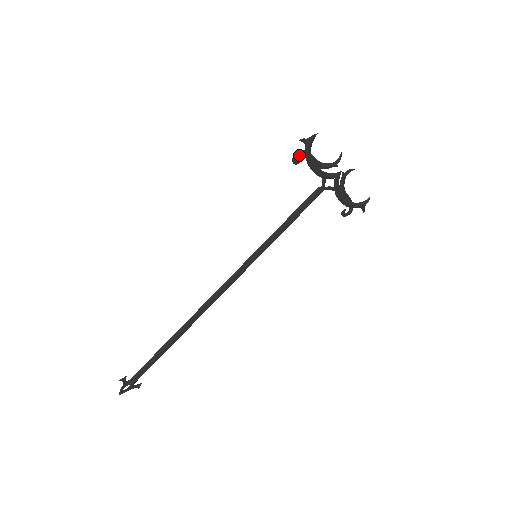
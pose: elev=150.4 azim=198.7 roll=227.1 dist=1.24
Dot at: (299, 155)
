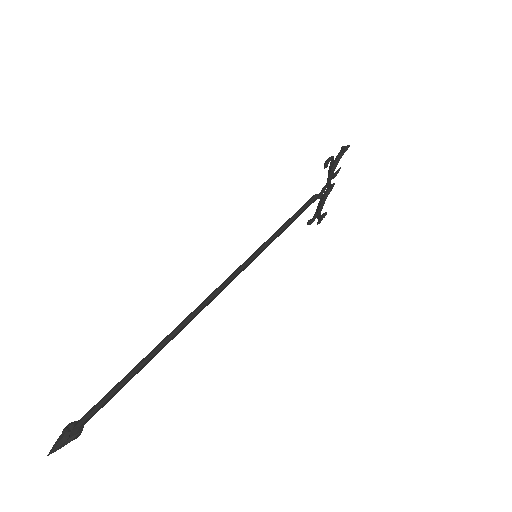
Dot at: (330, 160)
